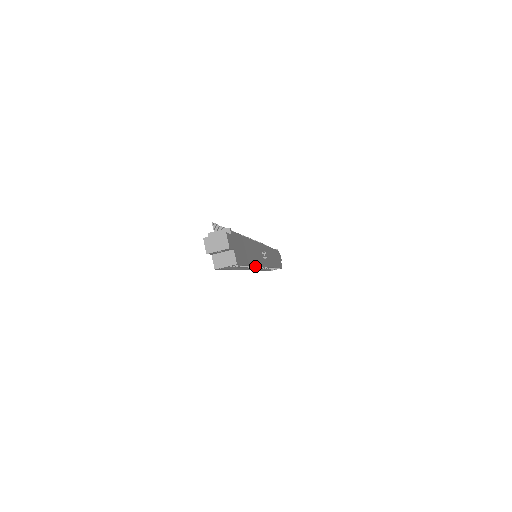
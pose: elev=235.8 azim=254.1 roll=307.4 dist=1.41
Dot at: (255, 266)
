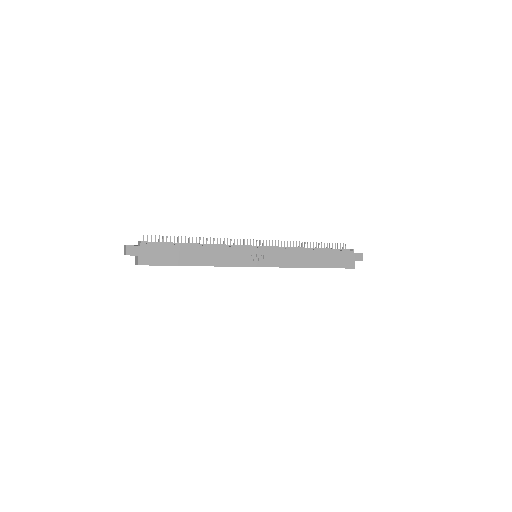
Dot at: occluded
